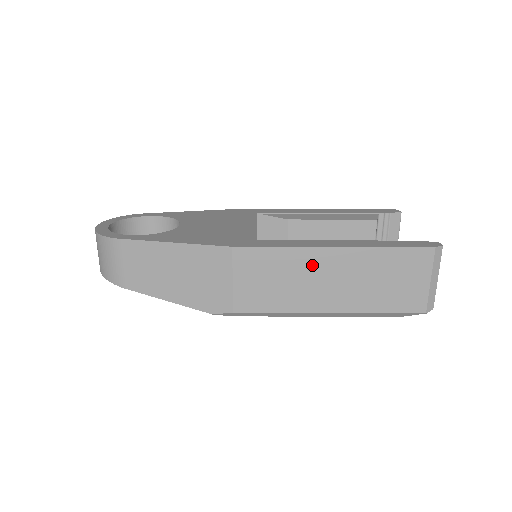
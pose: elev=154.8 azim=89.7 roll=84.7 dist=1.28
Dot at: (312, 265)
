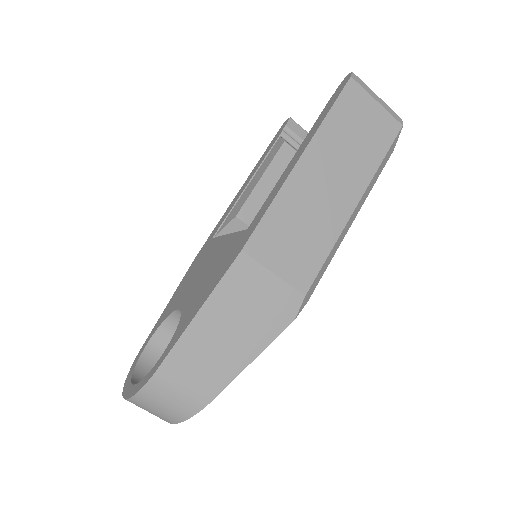
Dot at: (304, 189)
